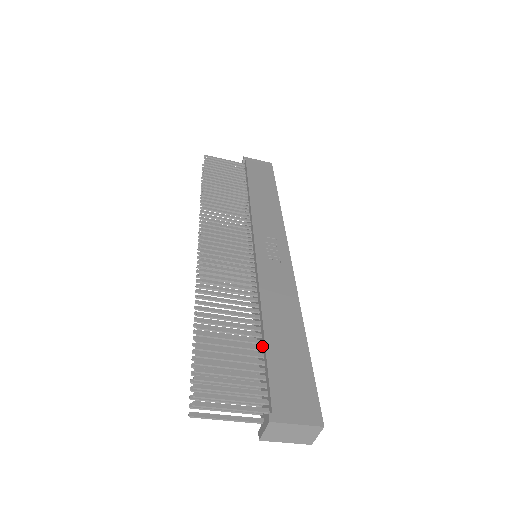
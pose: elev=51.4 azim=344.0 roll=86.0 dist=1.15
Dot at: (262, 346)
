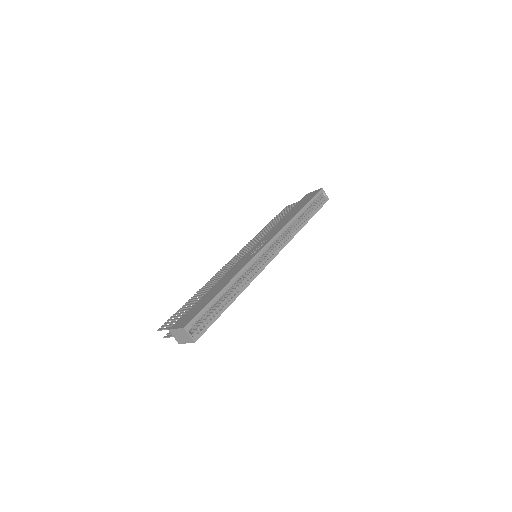
Dot at: occluded
